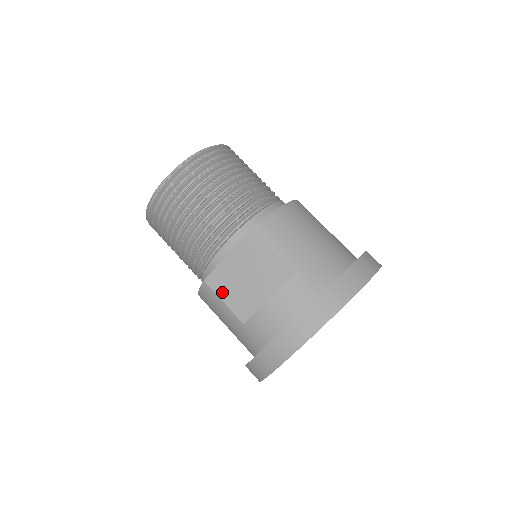
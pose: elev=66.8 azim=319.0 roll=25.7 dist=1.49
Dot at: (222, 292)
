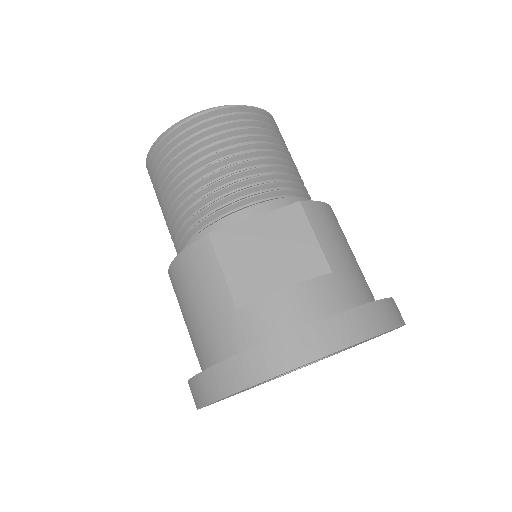
Dot at: (226, 257)
